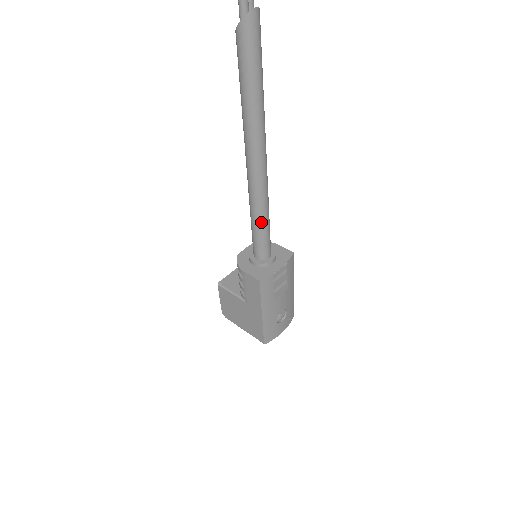
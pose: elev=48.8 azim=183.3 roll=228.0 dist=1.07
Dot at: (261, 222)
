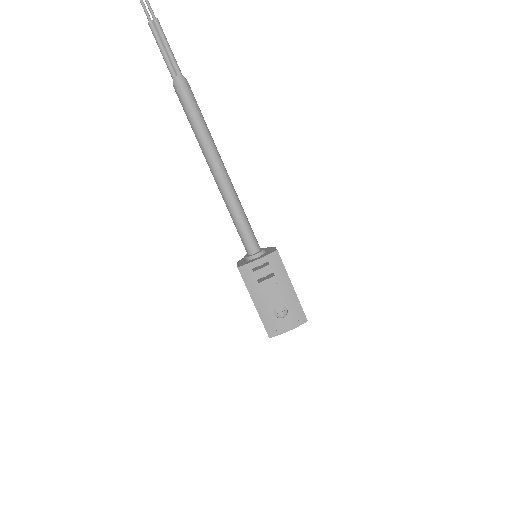
Dot at: (235, 220)
